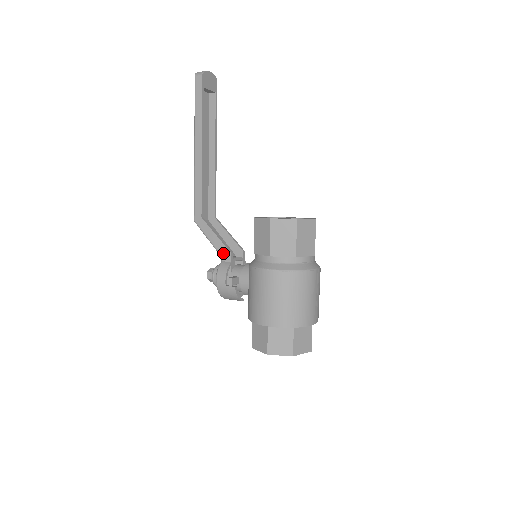
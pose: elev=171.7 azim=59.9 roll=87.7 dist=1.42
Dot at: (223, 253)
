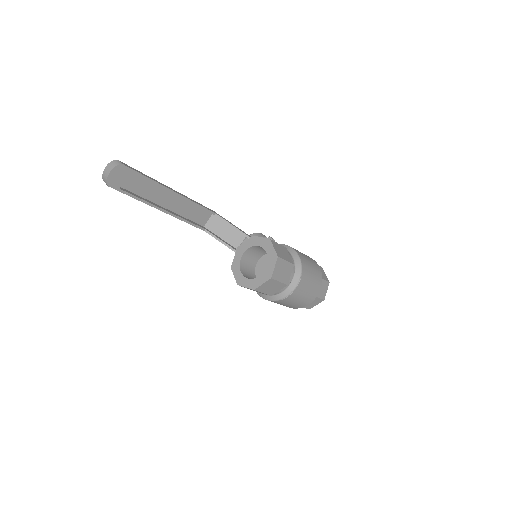
Dot at: occluded
